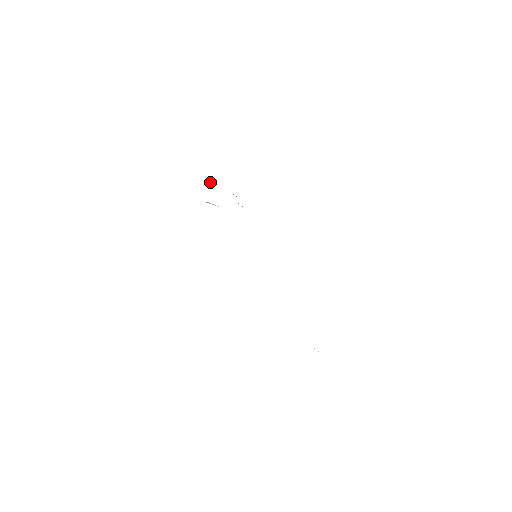
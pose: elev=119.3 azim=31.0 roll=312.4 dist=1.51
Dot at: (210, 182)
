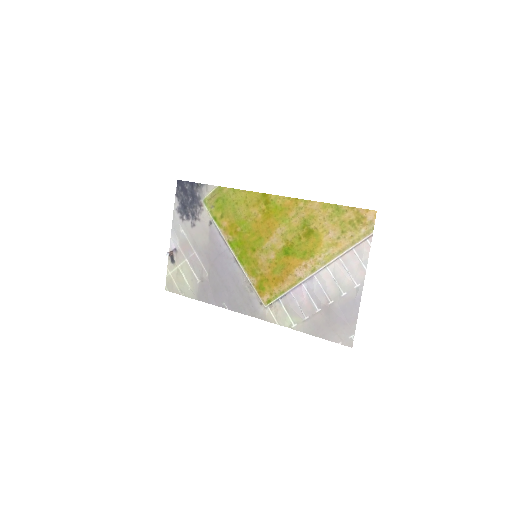
Dot at: (170, 254)
